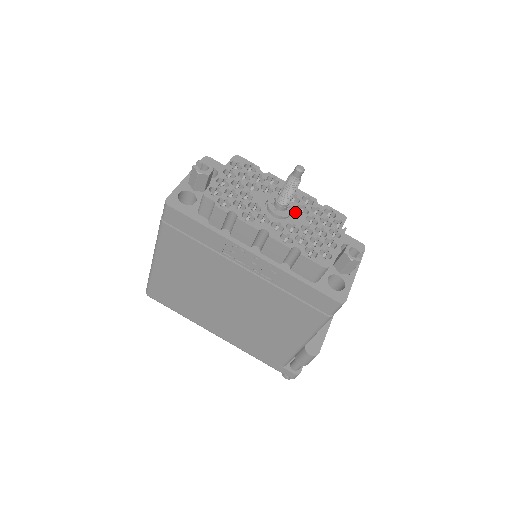
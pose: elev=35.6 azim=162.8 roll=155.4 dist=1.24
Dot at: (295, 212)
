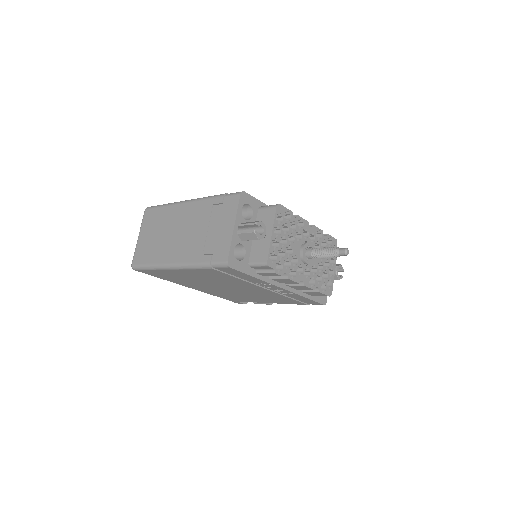
Dot at: occluded
